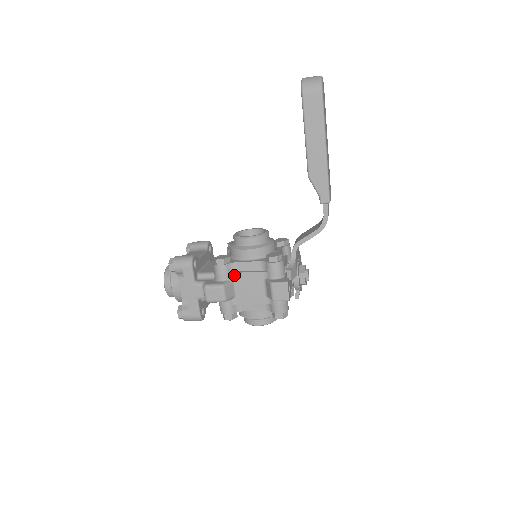
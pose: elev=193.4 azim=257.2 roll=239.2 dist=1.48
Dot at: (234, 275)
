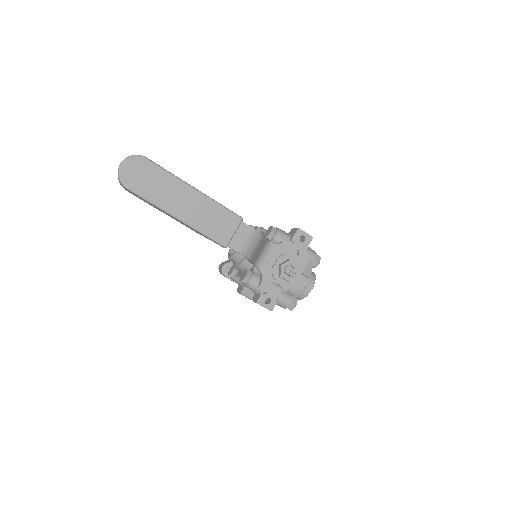
Dot at: occluded
